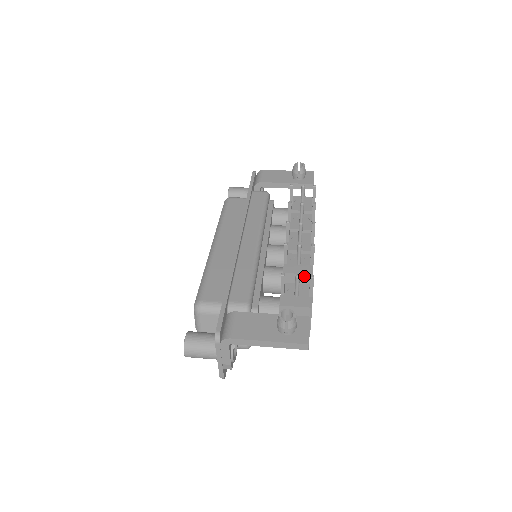
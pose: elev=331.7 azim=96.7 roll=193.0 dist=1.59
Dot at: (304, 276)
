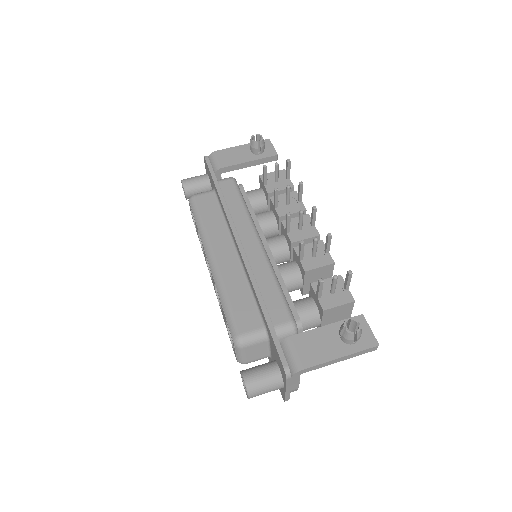
Dot at: (326, 267)
